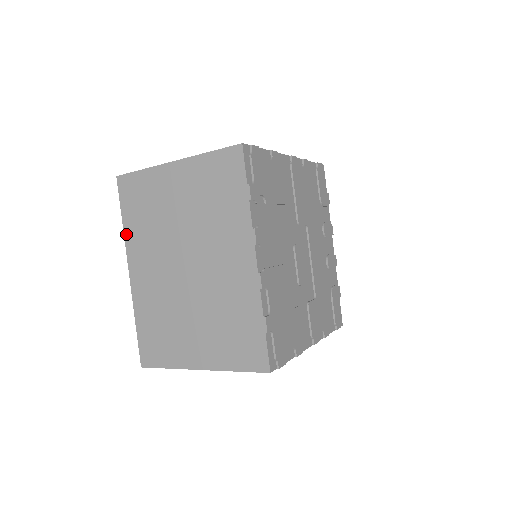
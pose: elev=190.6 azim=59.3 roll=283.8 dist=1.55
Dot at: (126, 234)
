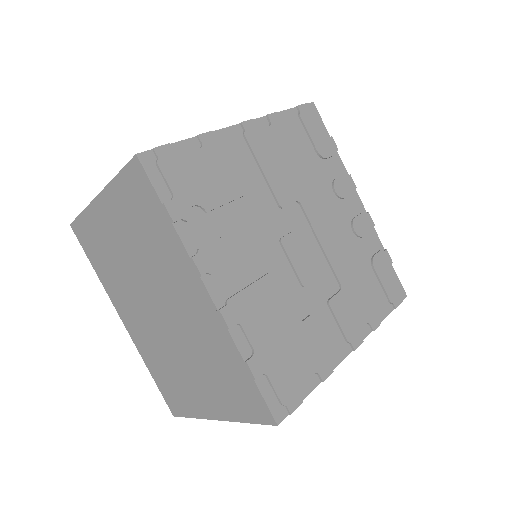
Dot at: (103, 284)
